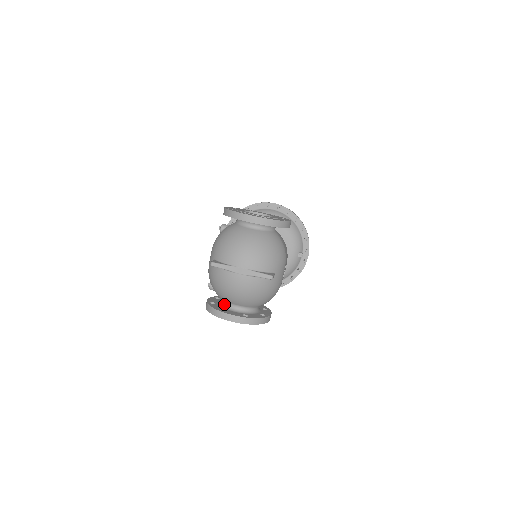
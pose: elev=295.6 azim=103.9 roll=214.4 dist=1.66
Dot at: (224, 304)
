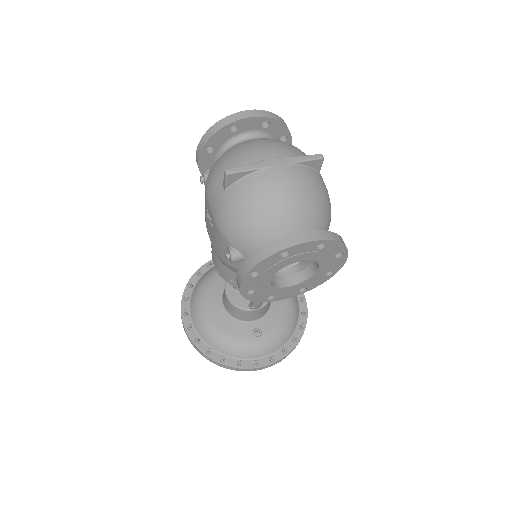
Dot at: occluded
